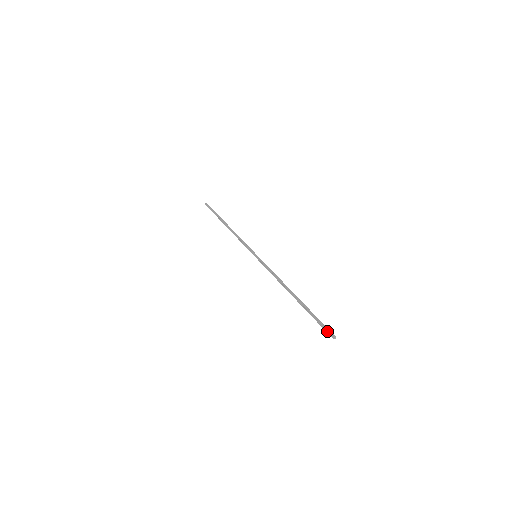
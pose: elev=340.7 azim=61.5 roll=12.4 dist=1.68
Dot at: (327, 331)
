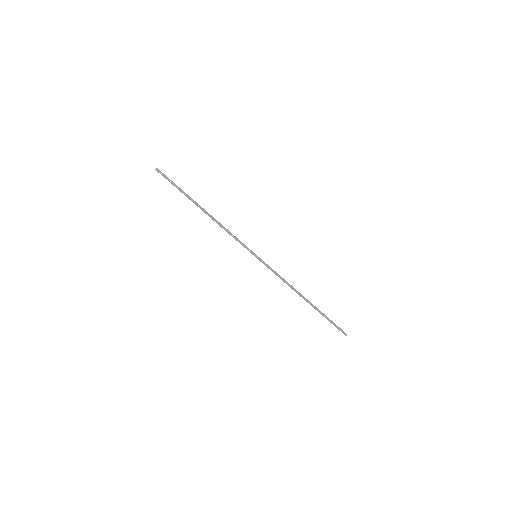
Dot at: occluded
